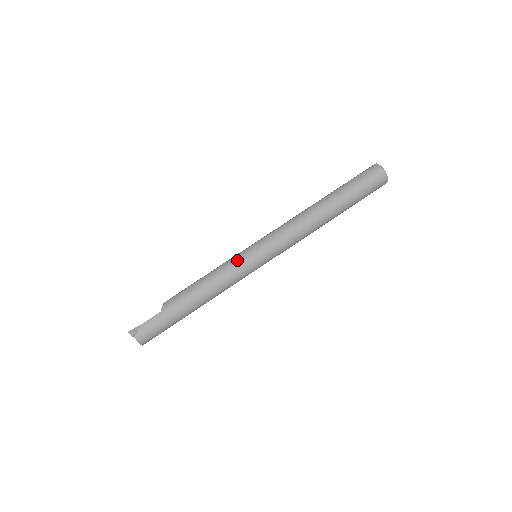
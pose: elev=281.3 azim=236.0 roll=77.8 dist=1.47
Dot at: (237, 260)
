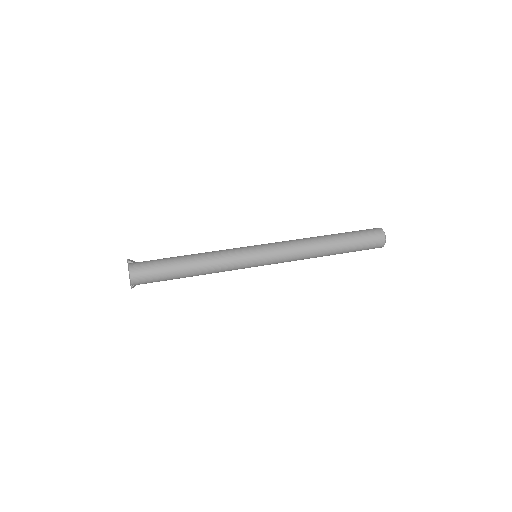
Dot at: occluded
